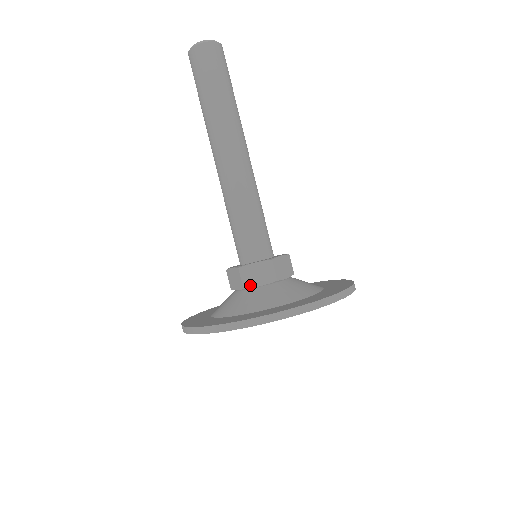
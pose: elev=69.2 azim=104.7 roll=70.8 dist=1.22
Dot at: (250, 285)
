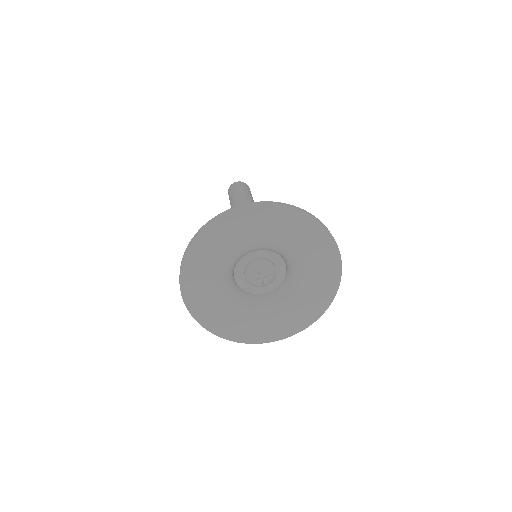
Dot at: occluded
